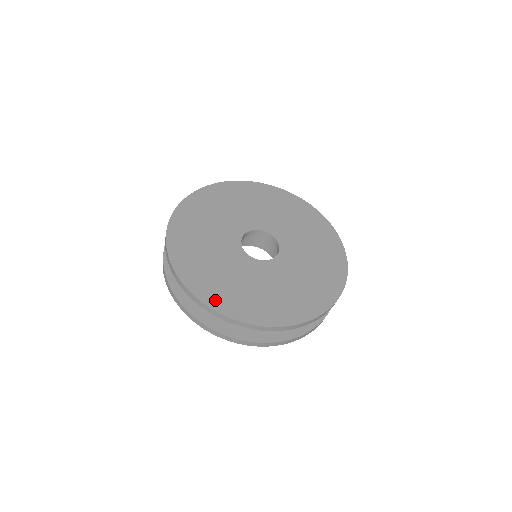
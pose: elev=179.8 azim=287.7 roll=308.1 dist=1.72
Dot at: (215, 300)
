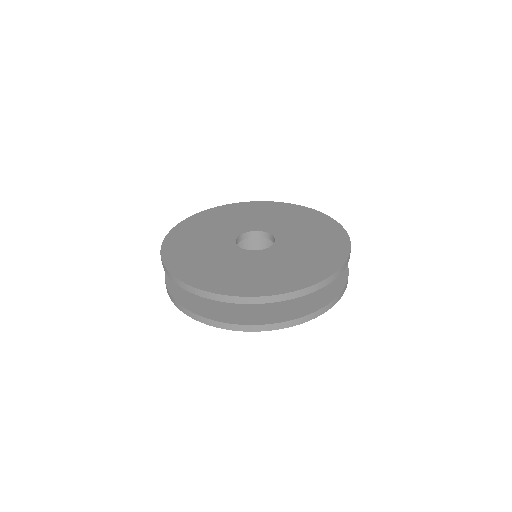
Dot at: (270, 289)
